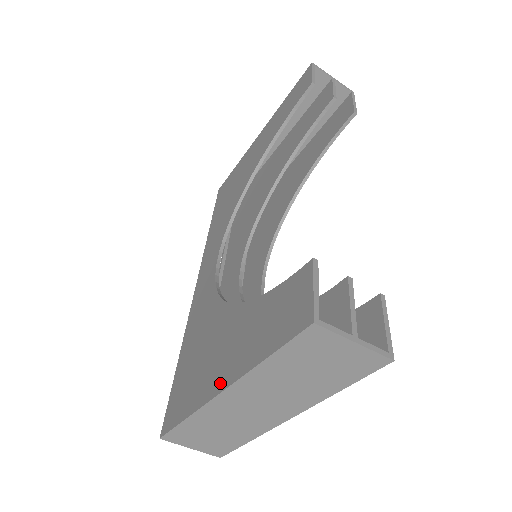
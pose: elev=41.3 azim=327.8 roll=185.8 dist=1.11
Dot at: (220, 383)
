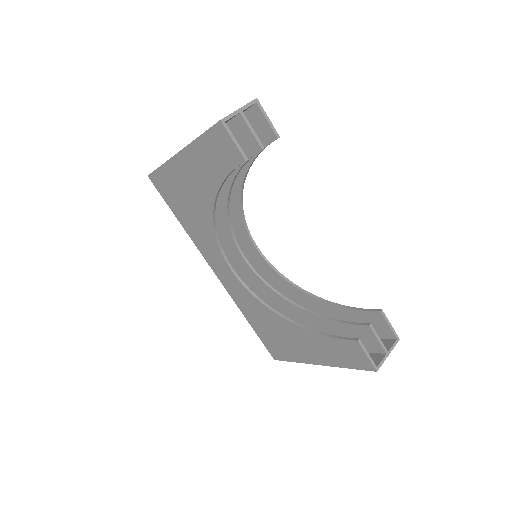
Dot at: (315, 361)
